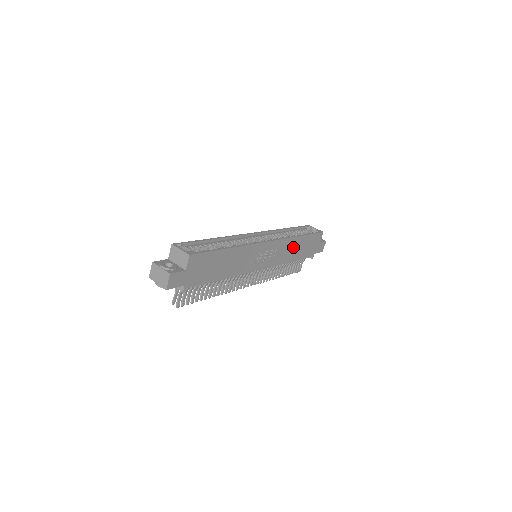
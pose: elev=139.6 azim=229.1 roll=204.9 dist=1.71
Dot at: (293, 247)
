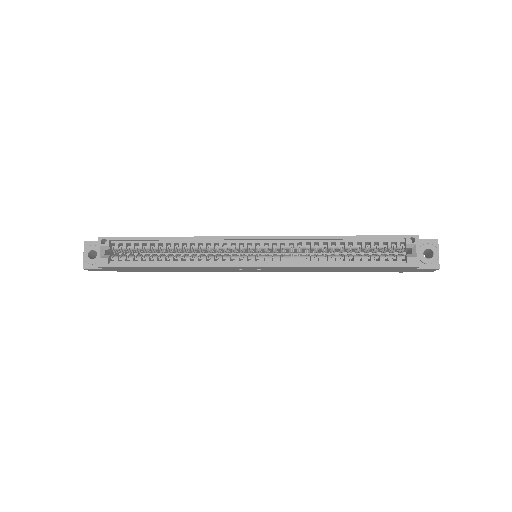
Dot at: (327, 268)
